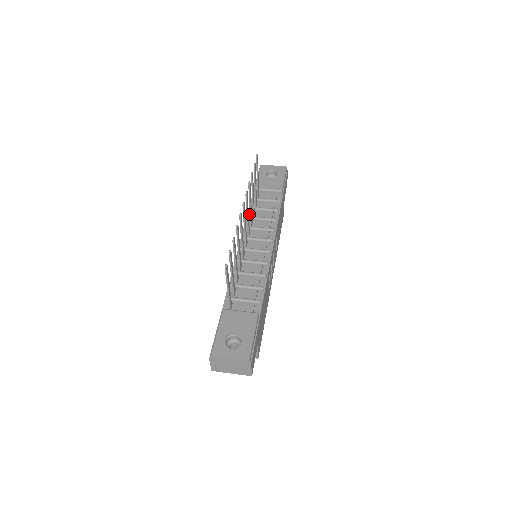
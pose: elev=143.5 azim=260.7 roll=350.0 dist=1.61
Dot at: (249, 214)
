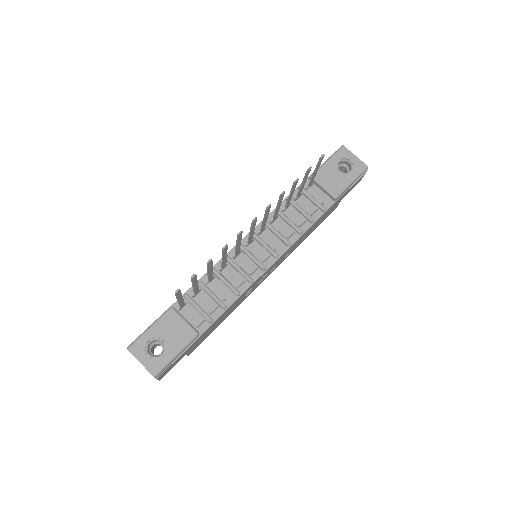
Dot at: (282, 205)
